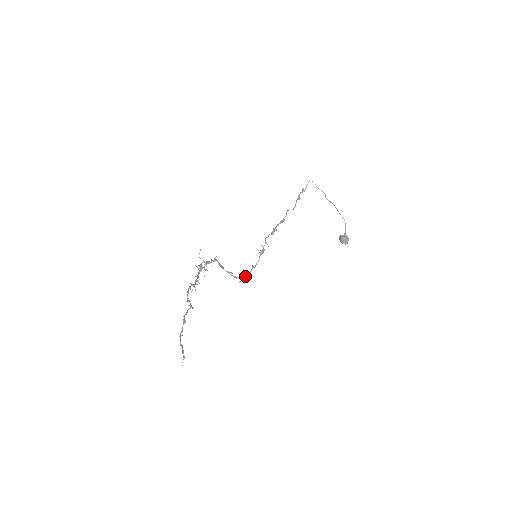
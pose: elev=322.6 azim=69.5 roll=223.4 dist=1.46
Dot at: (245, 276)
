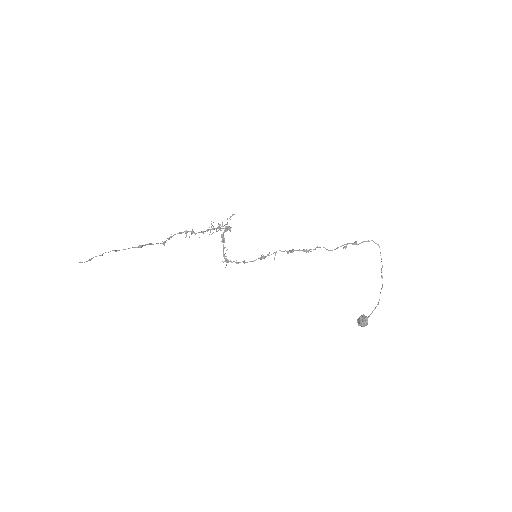
Dot at: (232, 262)
